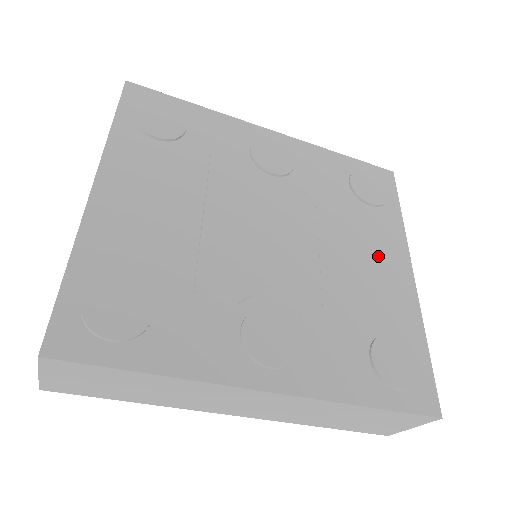
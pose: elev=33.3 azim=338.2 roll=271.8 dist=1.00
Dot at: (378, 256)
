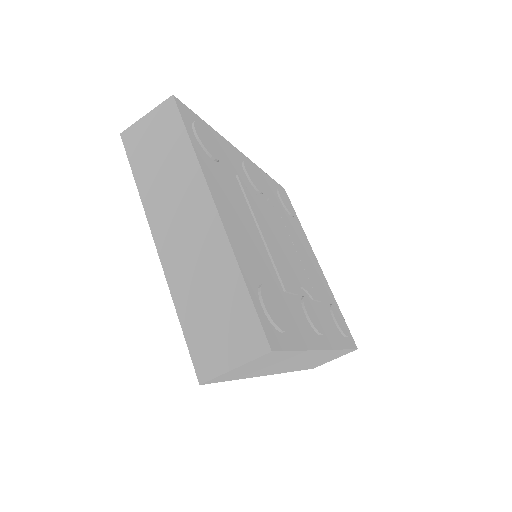
Dot at: (308, 253)
